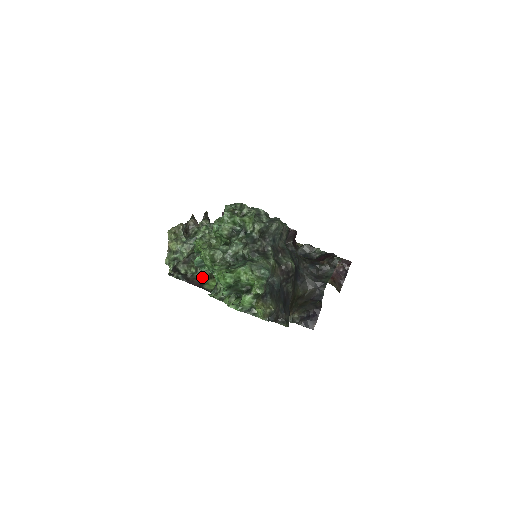
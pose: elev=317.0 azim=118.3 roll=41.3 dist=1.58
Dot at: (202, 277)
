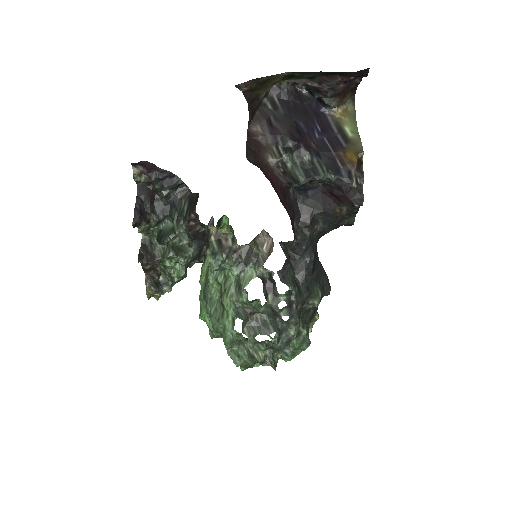
Dot at: occluded
